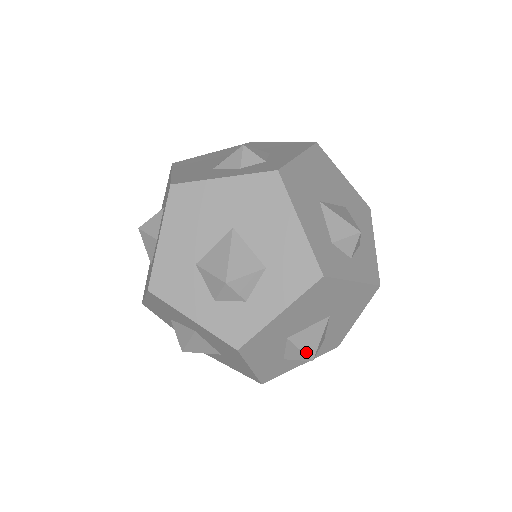
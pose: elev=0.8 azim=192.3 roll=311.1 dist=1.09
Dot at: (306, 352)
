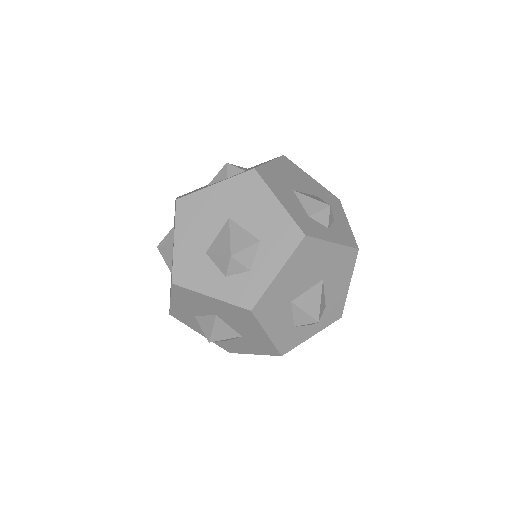
Dot at: (311, 314)
